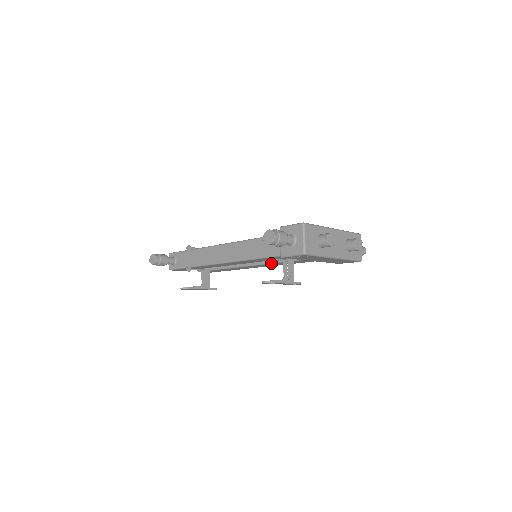
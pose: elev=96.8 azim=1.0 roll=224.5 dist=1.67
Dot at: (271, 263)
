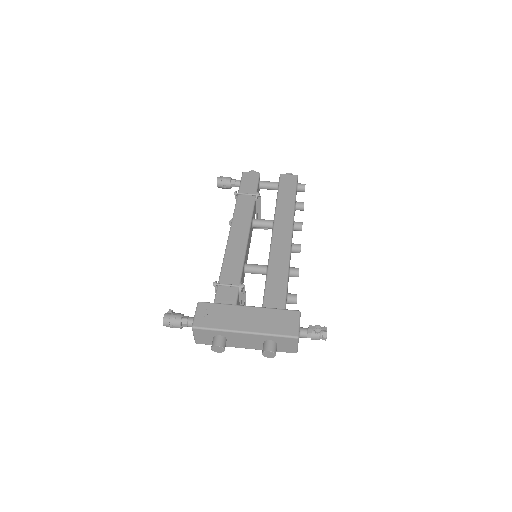
Dot at: occluded
